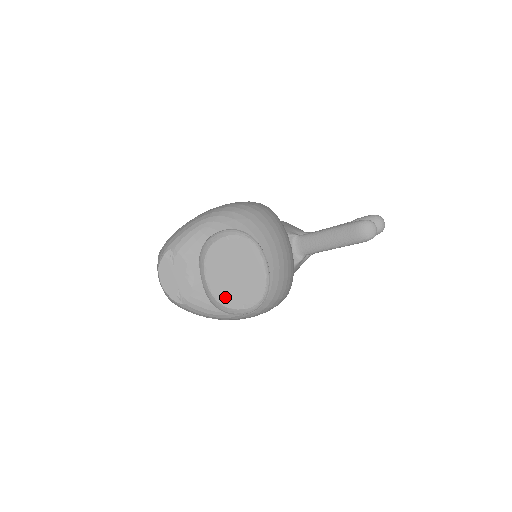
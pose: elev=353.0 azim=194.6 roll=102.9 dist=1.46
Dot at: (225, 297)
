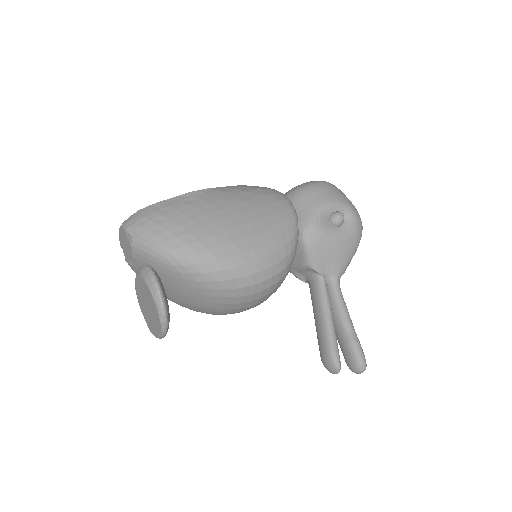
Dot at: (139, 297)
